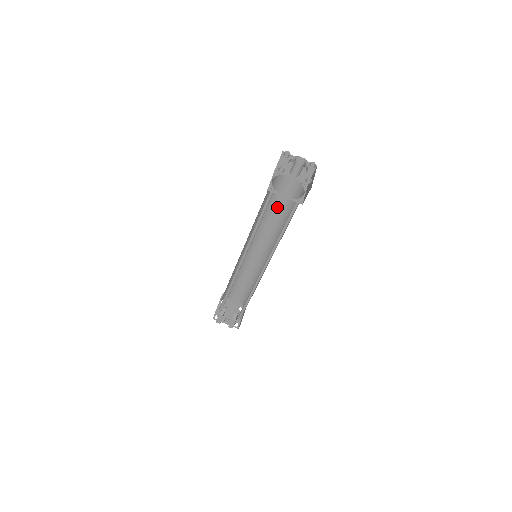
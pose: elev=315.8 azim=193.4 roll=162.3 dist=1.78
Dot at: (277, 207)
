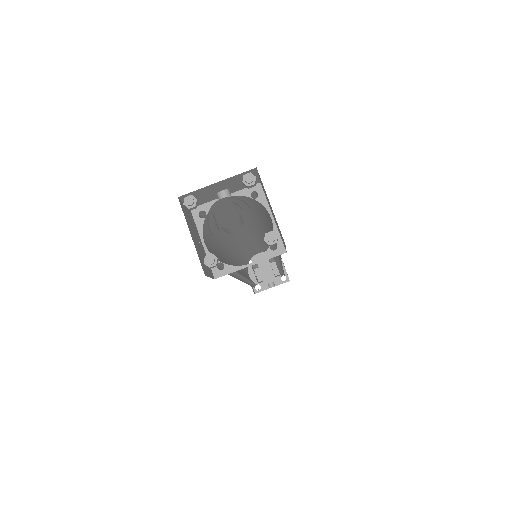
Dot at: (236, 216)
